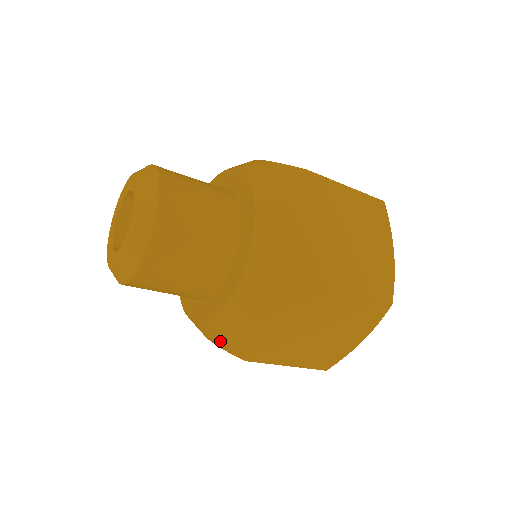
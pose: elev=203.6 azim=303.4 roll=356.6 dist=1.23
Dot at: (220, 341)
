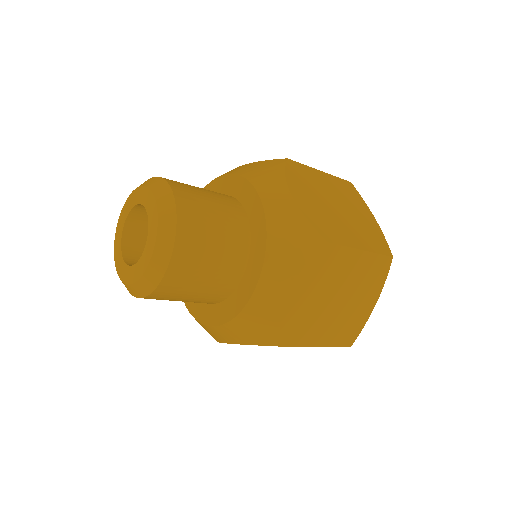
Dot at: occluded
